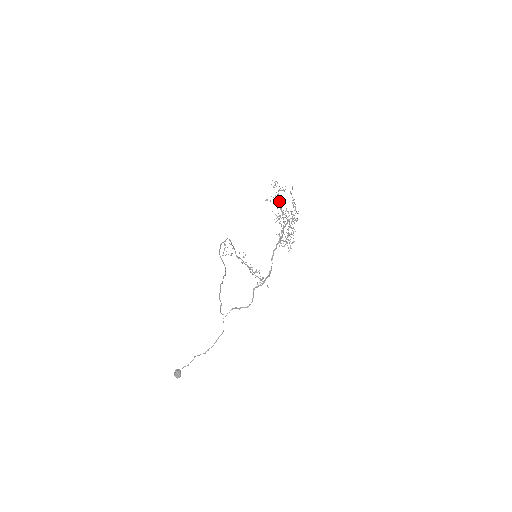
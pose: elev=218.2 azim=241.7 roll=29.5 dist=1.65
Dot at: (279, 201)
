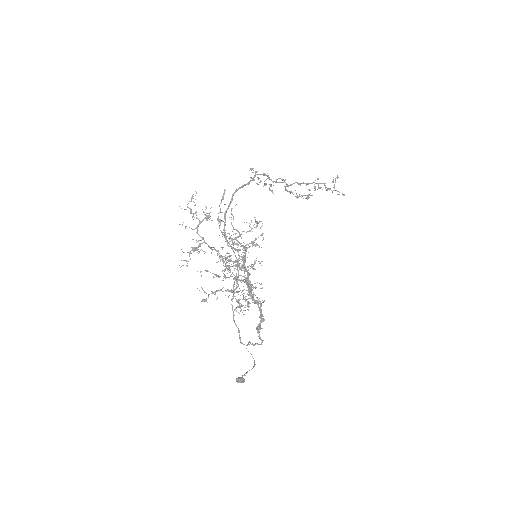
Dot at: occluded
